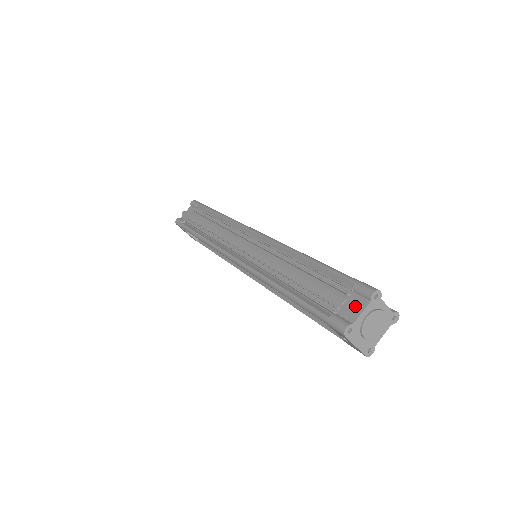
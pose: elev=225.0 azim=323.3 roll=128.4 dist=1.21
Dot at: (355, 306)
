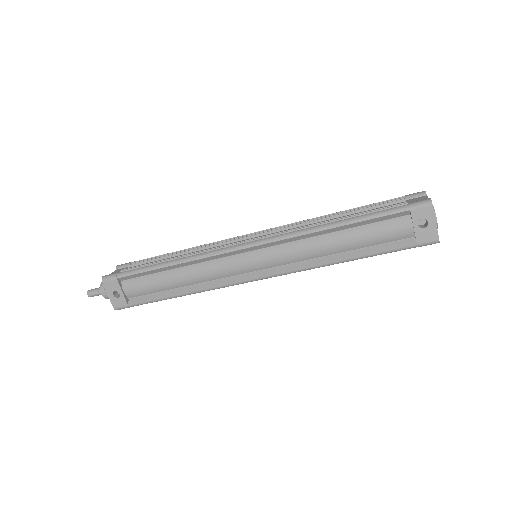
Dot at: (419, 199)
